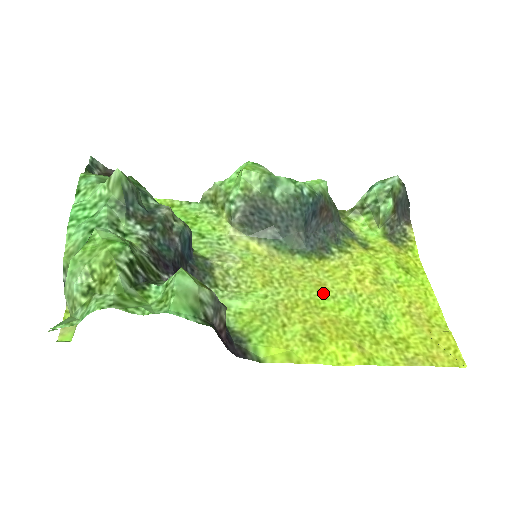
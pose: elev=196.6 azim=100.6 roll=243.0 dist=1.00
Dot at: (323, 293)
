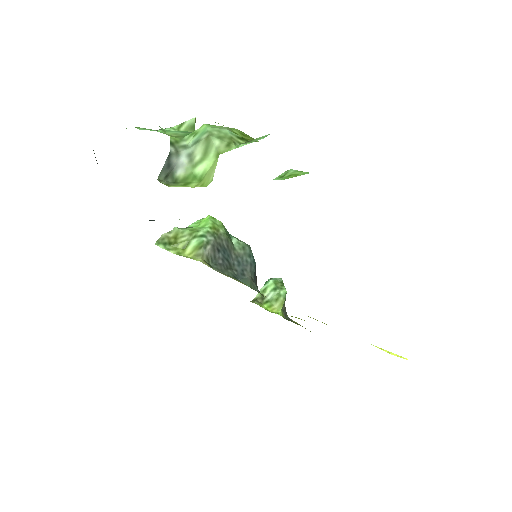
Dot at: occluded
